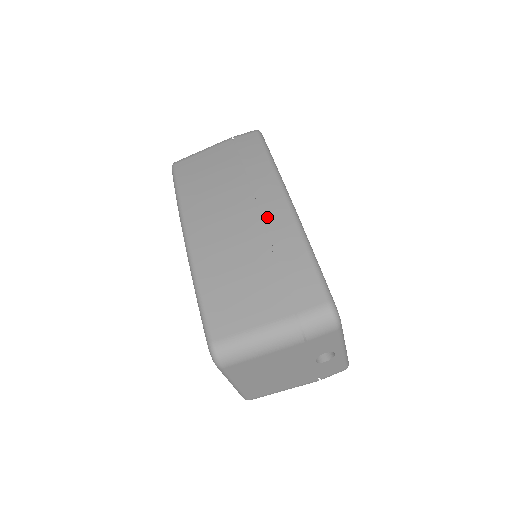
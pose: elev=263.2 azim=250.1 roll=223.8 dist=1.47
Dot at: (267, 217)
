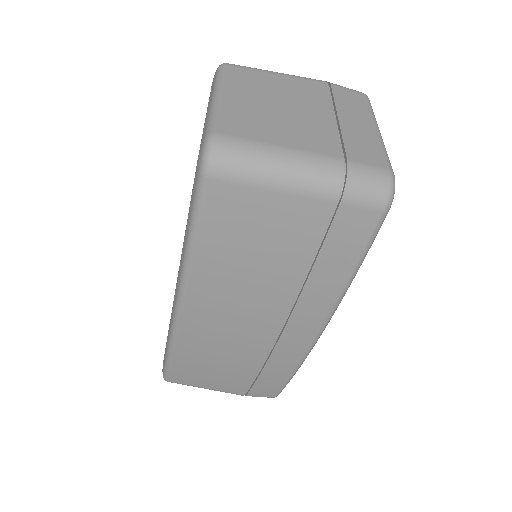
Dot at: (281, 347)
